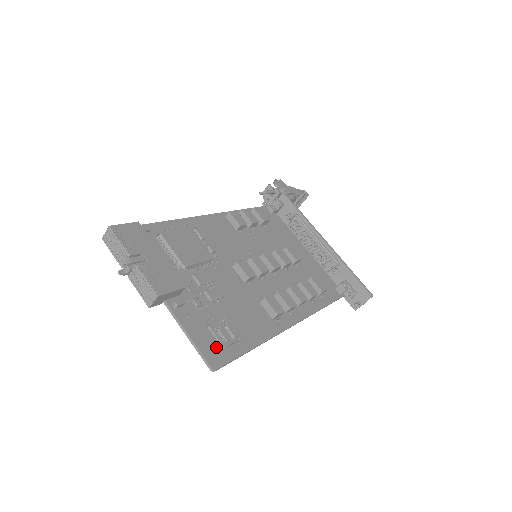
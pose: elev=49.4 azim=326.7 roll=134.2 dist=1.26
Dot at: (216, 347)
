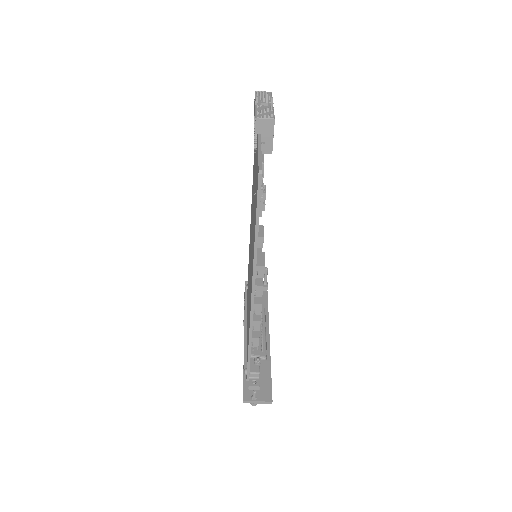
Dot at: occluded
